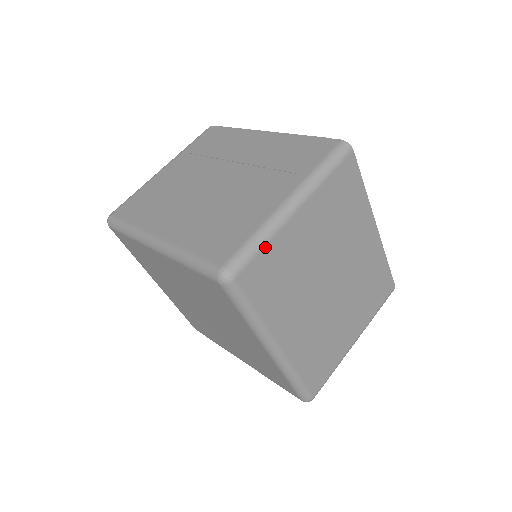
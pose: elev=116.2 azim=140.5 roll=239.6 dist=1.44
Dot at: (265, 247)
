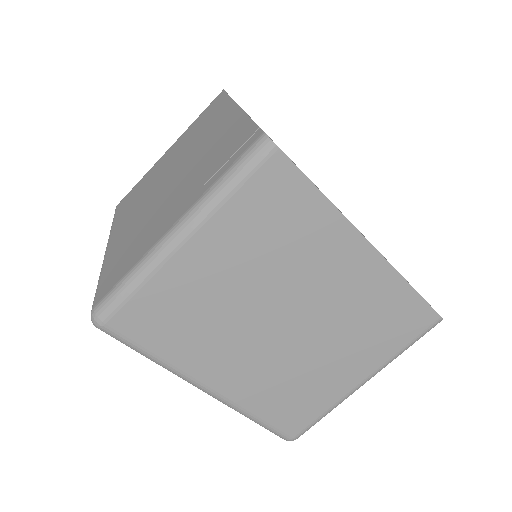
Dot at: (140, 289)
